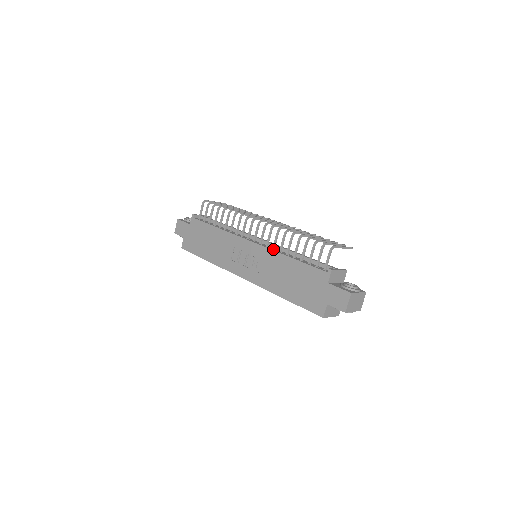
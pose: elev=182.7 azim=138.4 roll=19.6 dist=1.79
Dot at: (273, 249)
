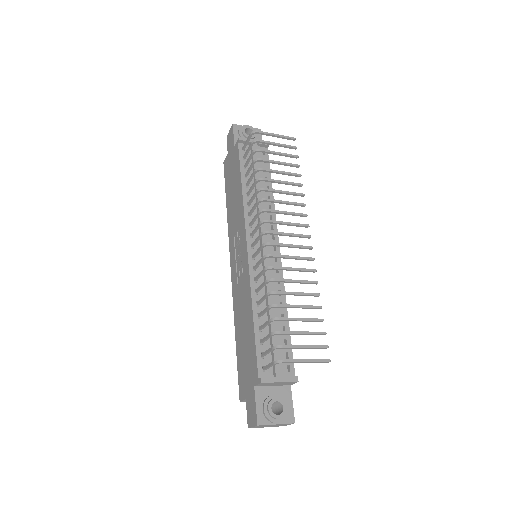
Dot at: (254, 280)
